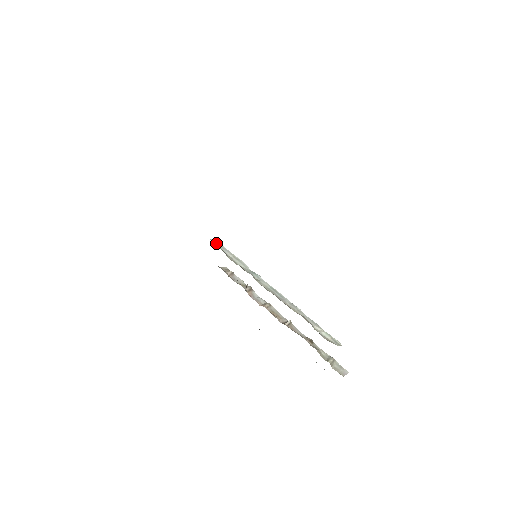
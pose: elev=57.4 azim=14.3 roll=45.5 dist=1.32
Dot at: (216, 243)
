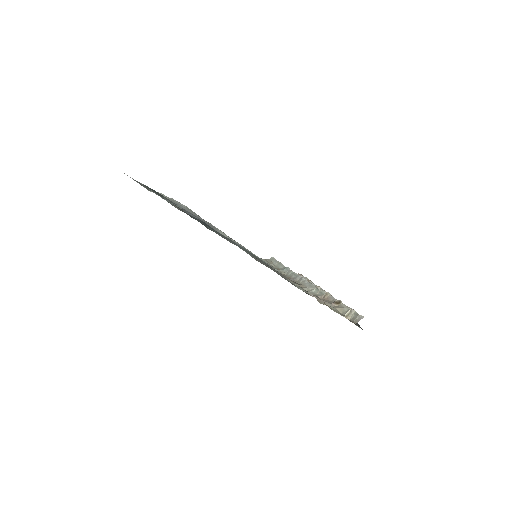
Dot at: (271, 260)
